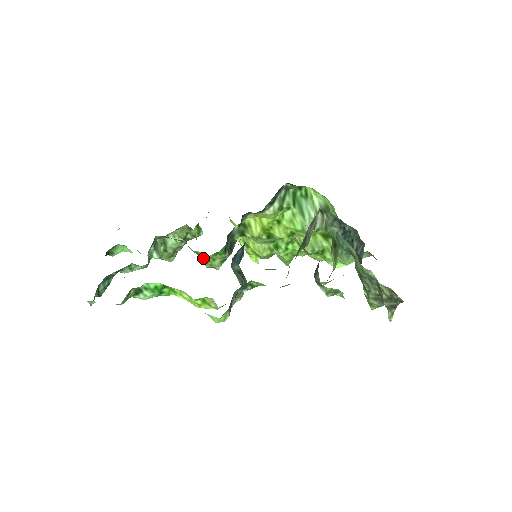
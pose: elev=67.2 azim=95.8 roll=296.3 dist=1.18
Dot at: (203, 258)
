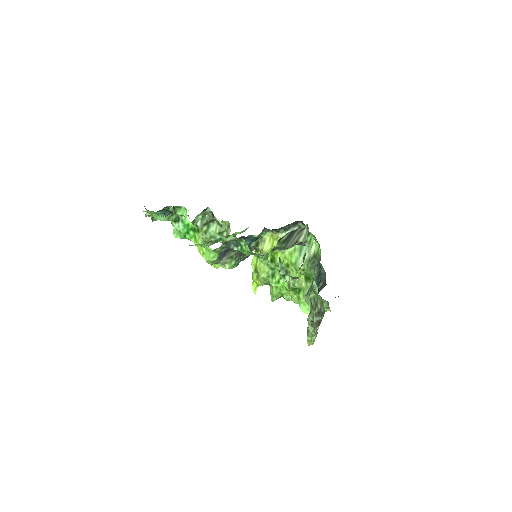
Dot at: occluded
